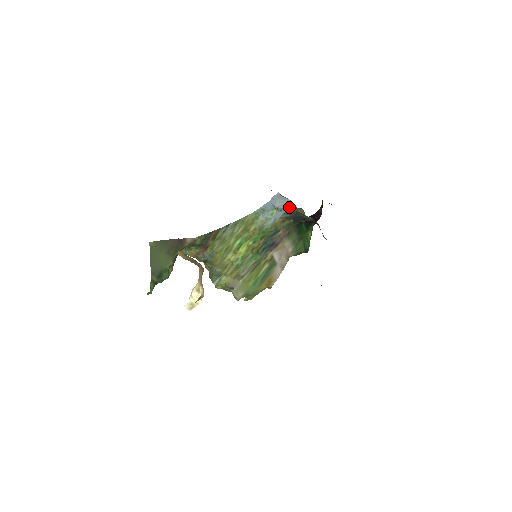
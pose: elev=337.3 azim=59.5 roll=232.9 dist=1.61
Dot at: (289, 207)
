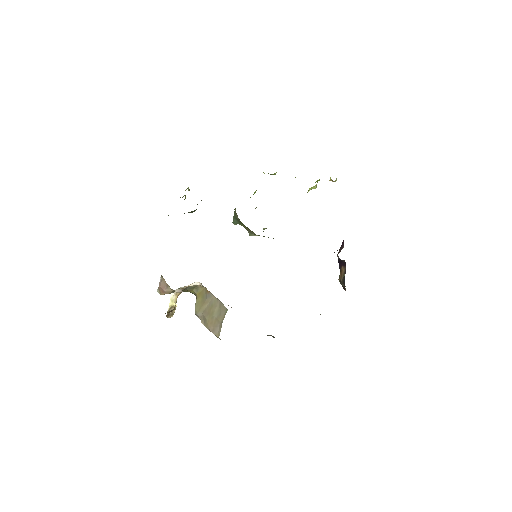
Dot at: occluded
